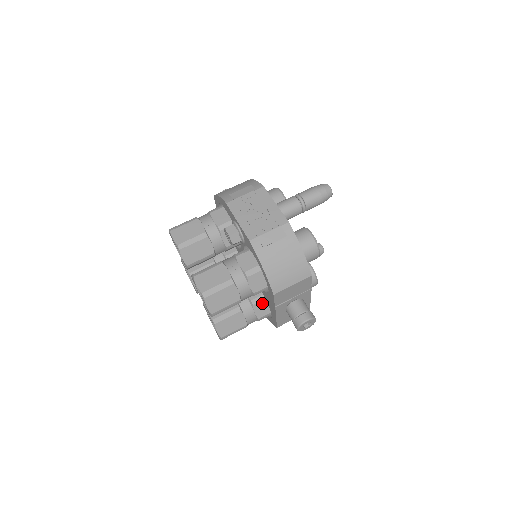
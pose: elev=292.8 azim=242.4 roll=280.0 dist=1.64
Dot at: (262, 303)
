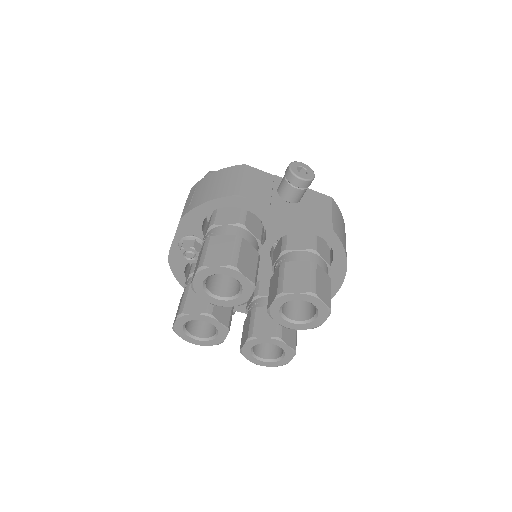
Dot at: (291, 241)
